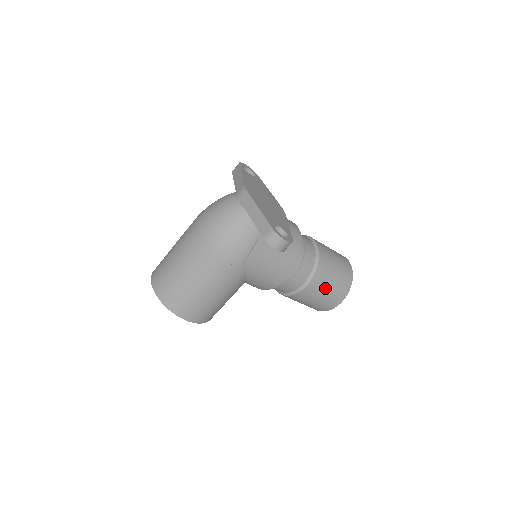
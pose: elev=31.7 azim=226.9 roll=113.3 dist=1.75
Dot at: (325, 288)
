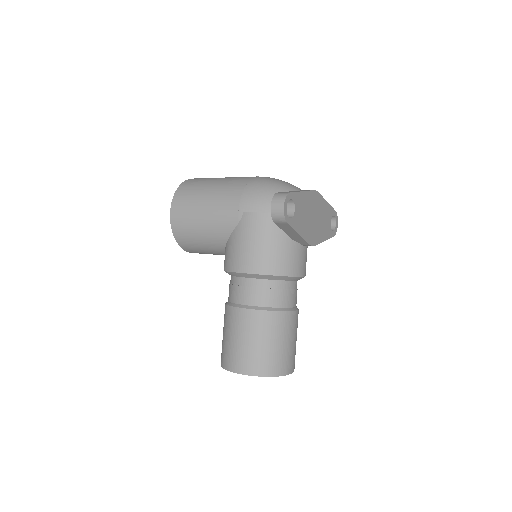
Dot at: (250, 336)
